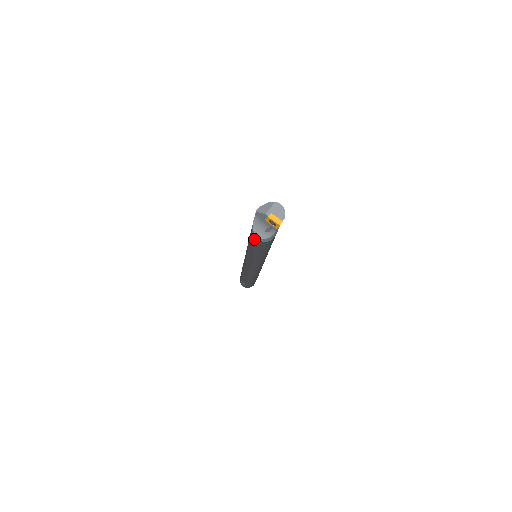
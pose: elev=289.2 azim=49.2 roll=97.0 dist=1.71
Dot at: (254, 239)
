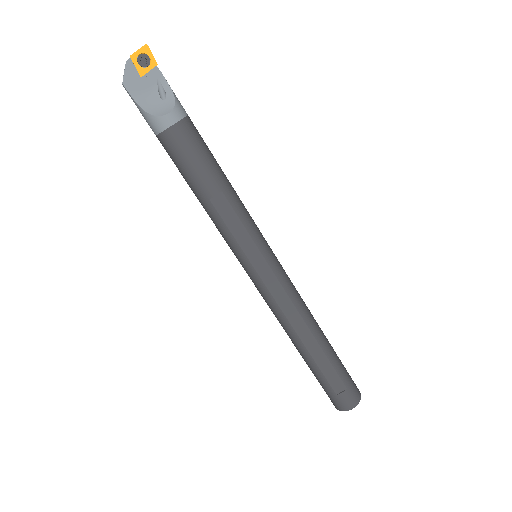
Dot at: (177, 136)
